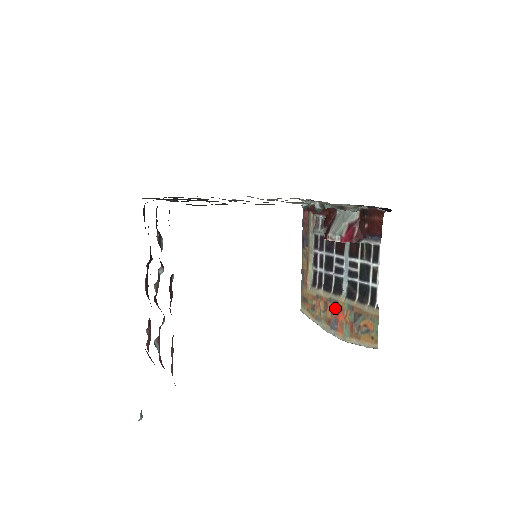
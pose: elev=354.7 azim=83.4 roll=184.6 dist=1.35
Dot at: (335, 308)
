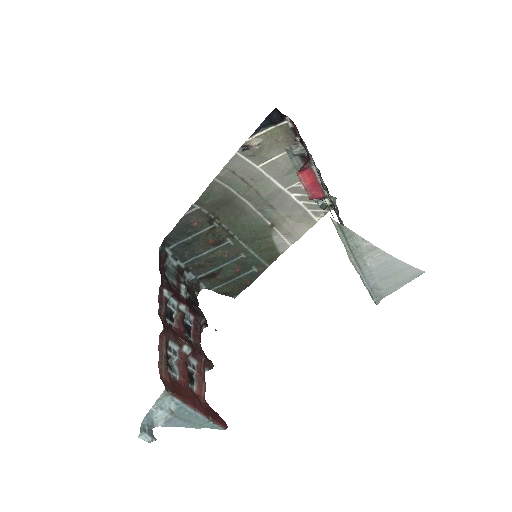
Dot at: occluded
